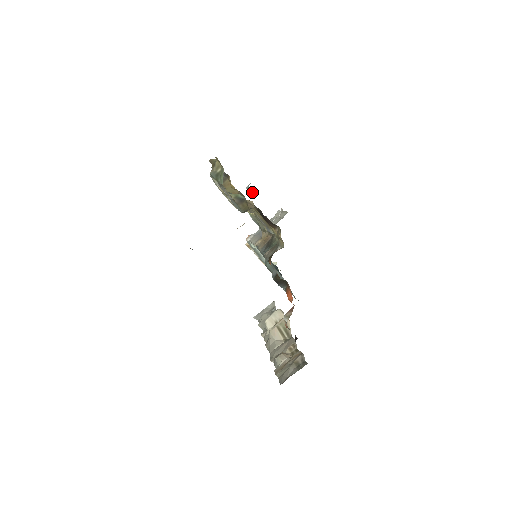
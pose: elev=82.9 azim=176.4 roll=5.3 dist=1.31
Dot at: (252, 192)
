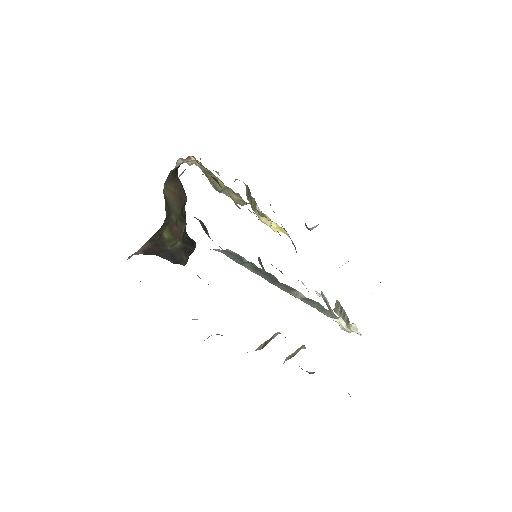
Dot at: occluded
